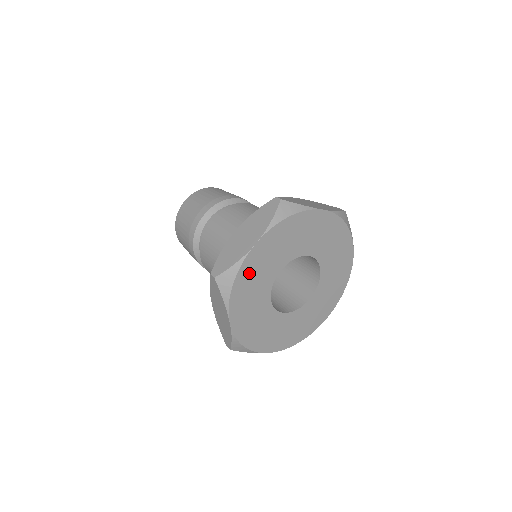
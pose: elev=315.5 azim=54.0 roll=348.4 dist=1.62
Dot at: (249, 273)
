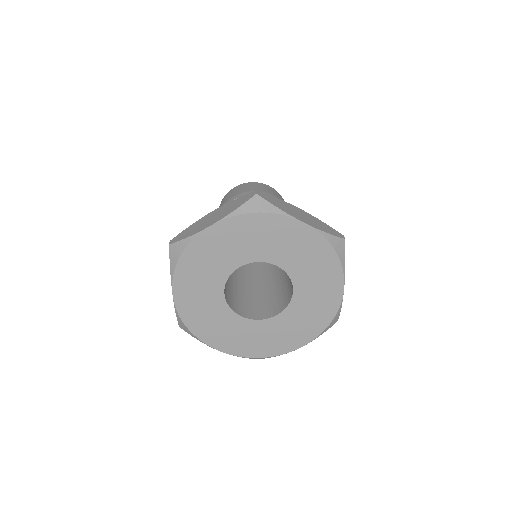
Dot at: (200, 253)
